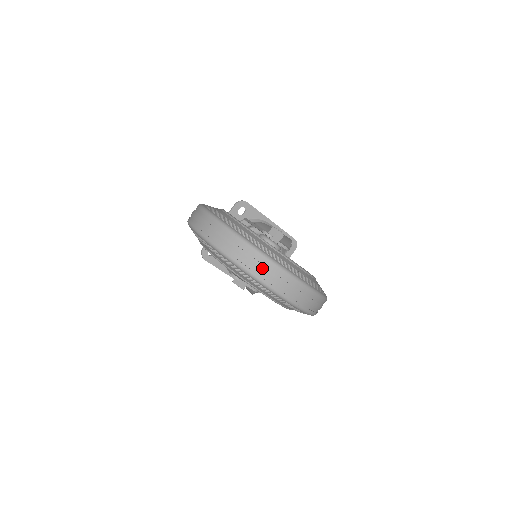
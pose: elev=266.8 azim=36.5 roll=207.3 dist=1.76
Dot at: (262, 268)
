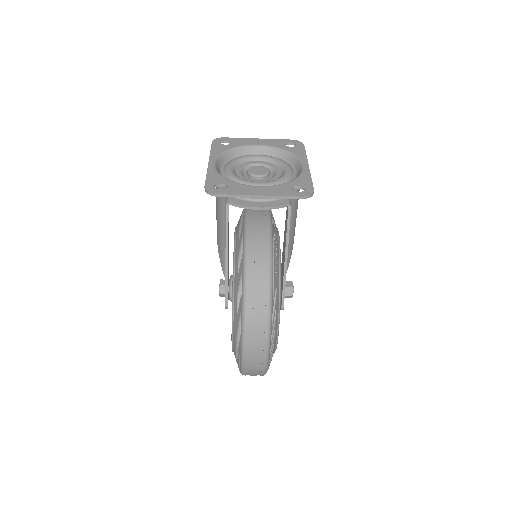
Dot at: occluded
